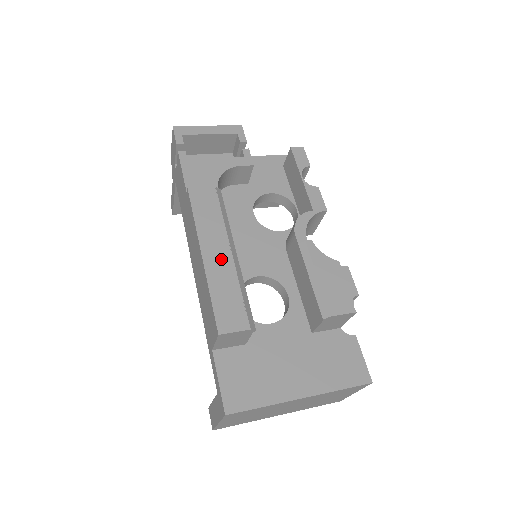
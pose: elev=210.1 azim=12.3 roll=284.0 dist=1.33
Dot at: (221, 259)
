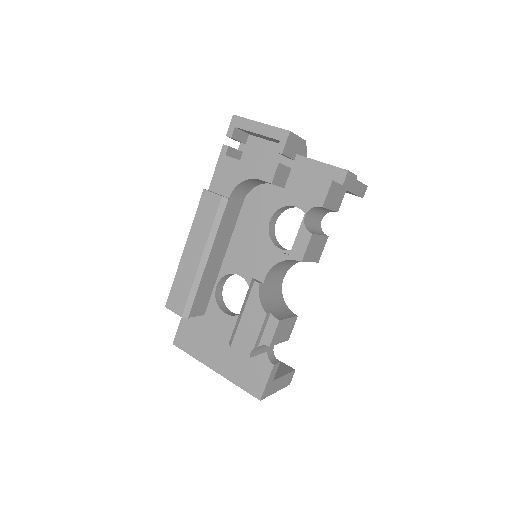
Dot at: (192, 259)
